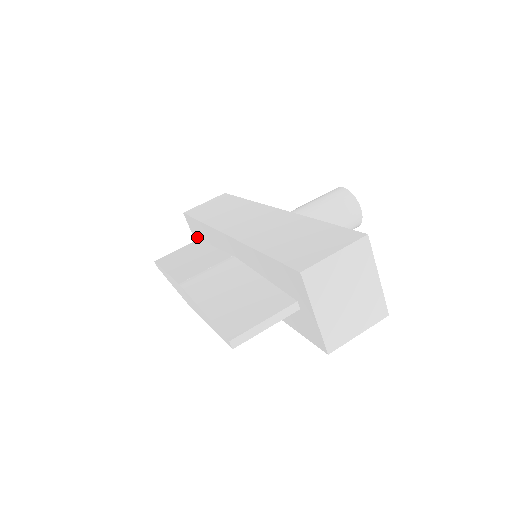
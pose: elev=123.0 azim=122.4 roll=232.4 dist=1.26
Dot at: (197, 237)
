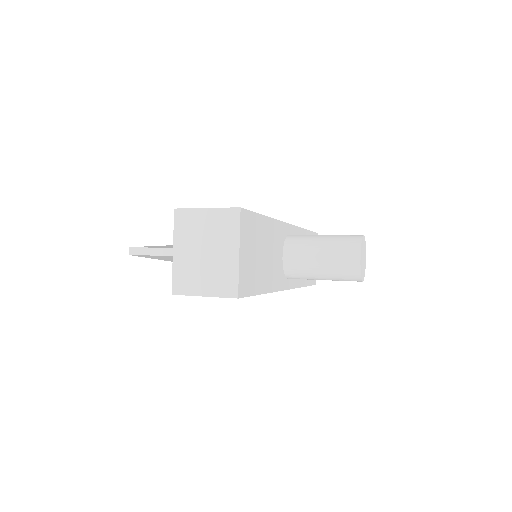
Dot at: occluded
